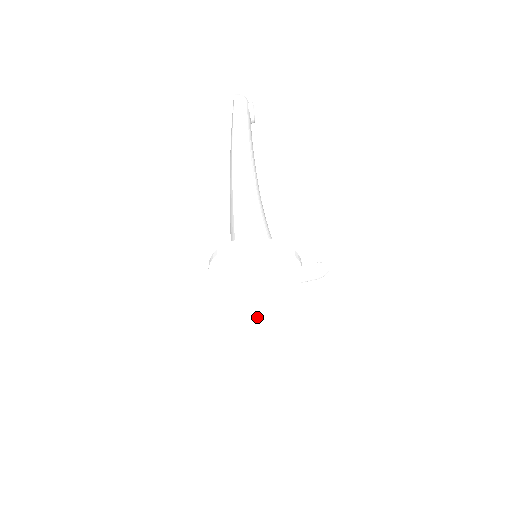
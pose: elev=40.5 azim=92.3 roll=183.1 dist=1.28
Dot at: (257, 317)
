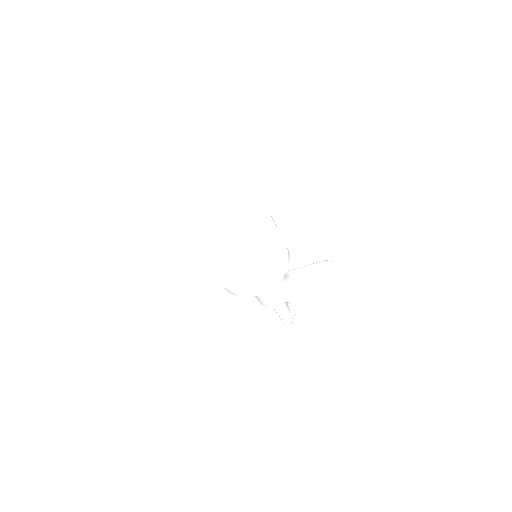
Dot at: (242, 239)
